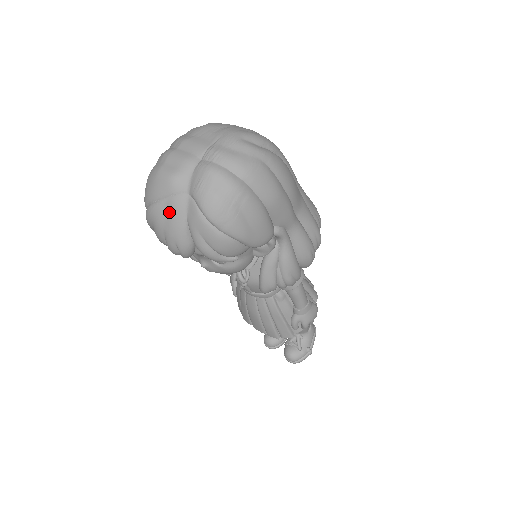
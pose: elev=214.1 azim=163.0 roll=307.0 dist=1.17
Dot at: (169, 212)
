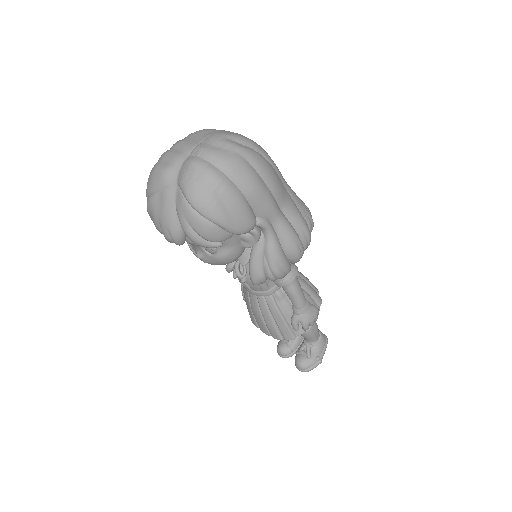
Dot at: (162, 201)
